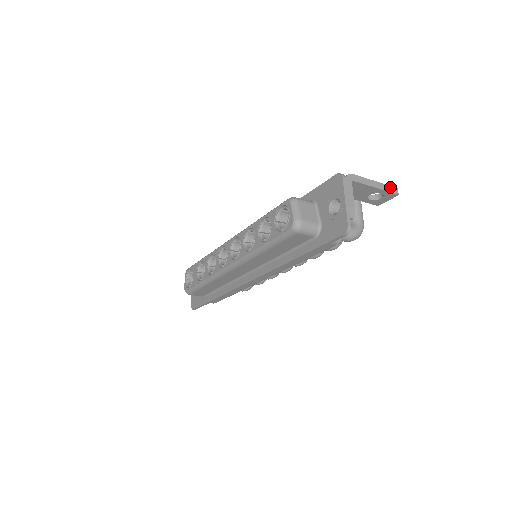
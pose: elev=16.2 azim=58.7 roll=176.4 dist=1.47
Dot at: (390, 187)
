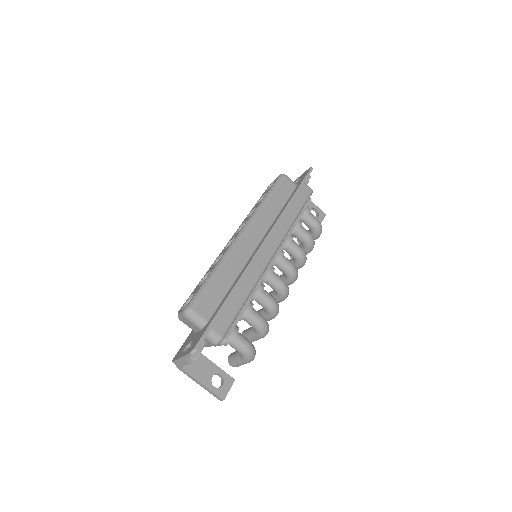
Dot at: occluded
